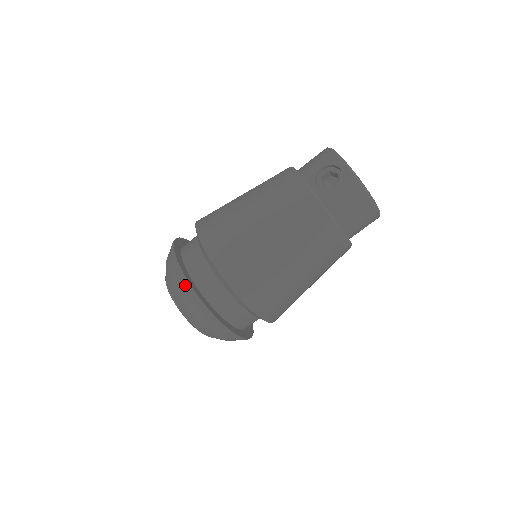
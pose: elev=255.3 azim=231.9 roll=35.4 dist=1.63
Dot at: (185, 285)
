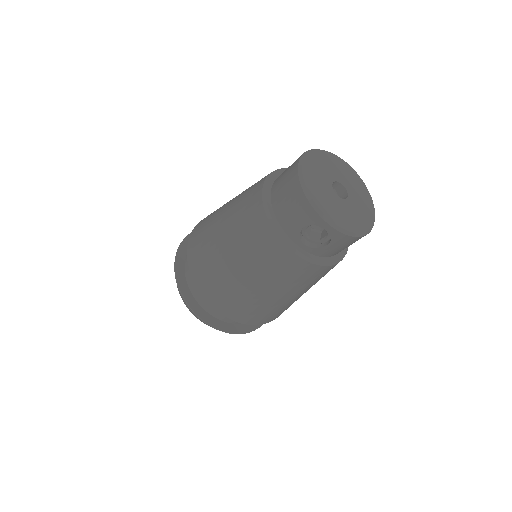
Dot at: occluded
